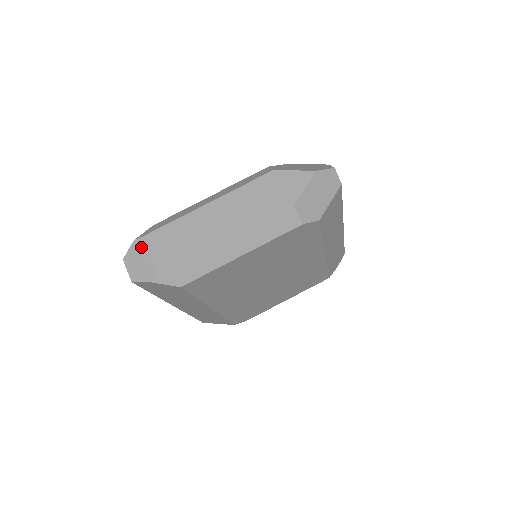
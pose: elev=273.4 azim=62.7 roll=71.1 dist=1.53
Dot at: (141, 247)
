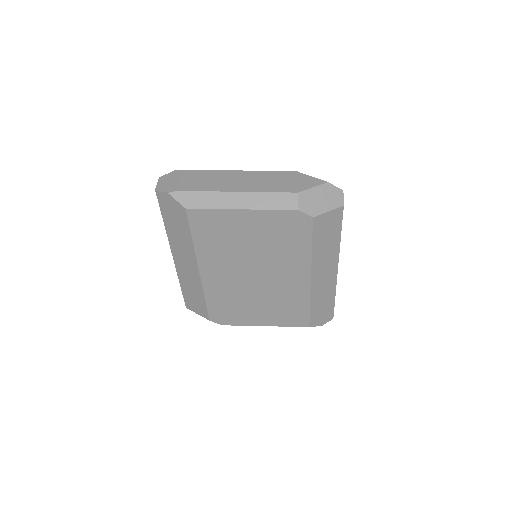
Dot at: (176, 174)
